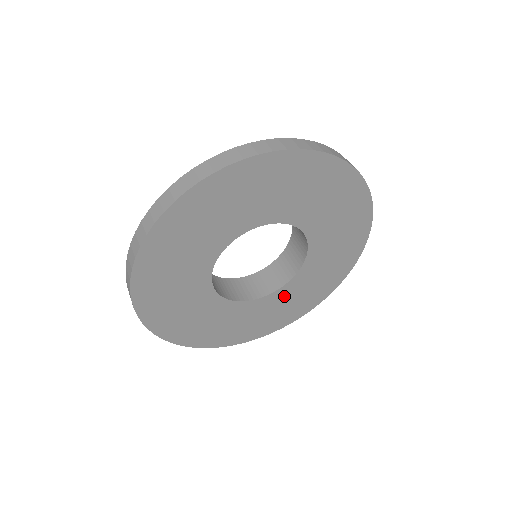
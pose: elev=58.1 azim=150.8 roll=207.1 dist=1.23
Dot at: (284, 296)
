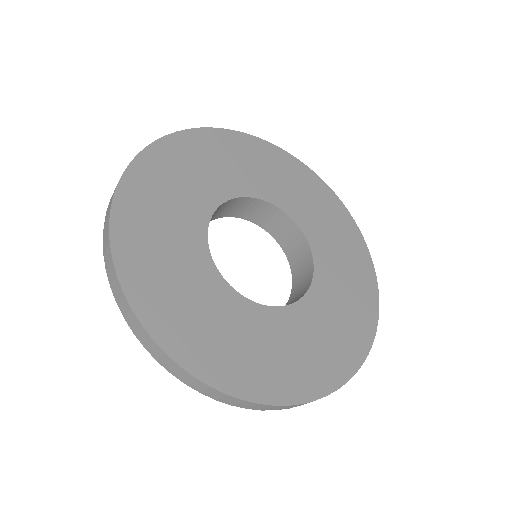
Dot at: (329, 271)
